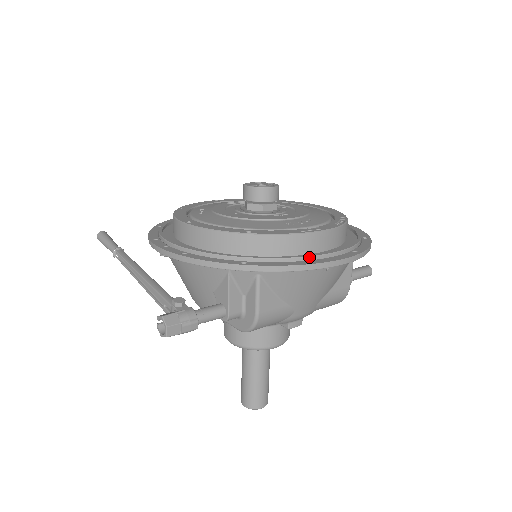
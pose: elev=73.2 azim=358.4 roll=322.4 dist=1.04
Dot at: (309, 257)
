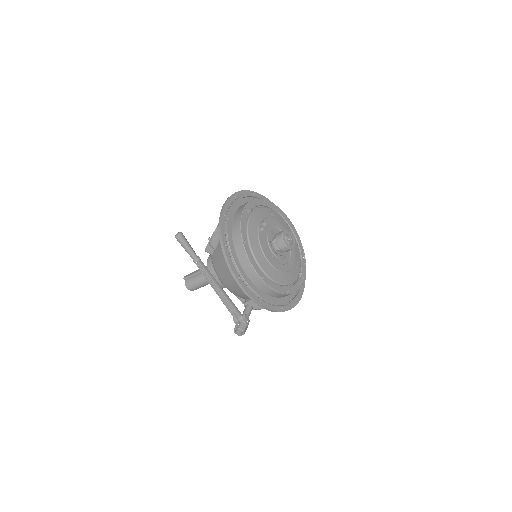
Dot at: (297, 296)
